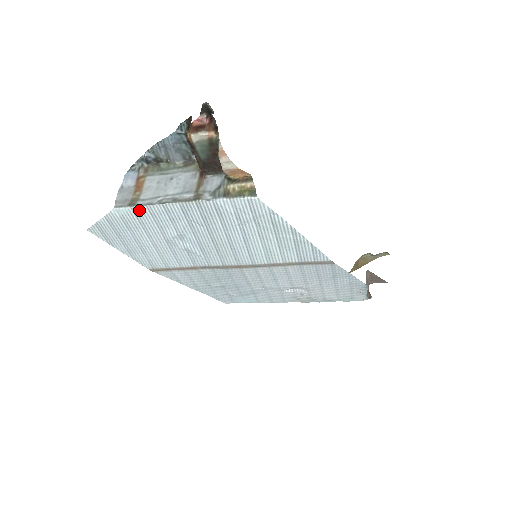
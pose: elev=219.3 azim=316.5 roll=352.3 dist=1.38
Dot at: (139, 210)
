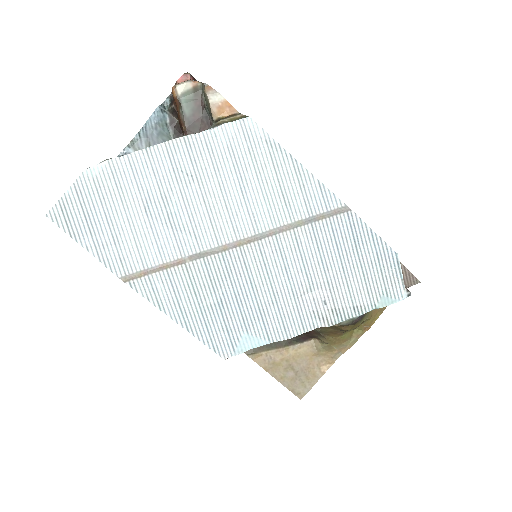
Dot at: (117, 164)
